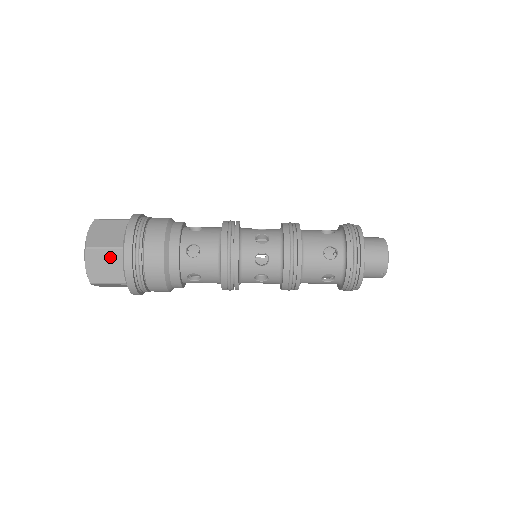
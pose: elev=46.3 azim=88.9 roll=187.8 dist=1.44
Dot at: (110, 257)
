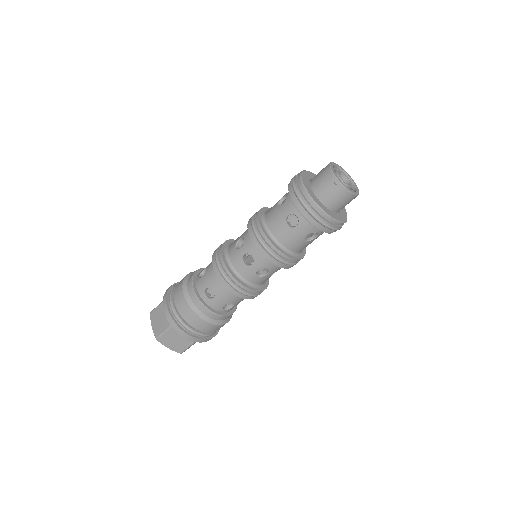
Dot at: (161, 310)
